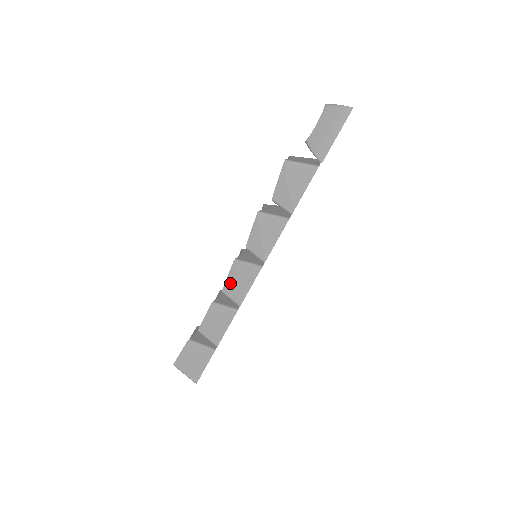
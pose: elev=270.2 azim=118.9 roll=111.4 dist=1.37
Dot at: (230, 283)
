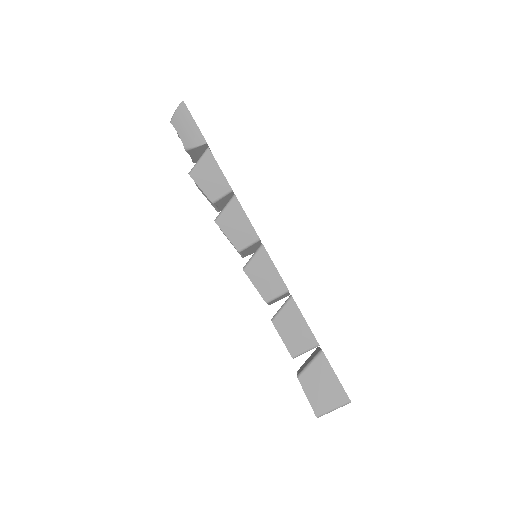
Dot at: (261, 287)
